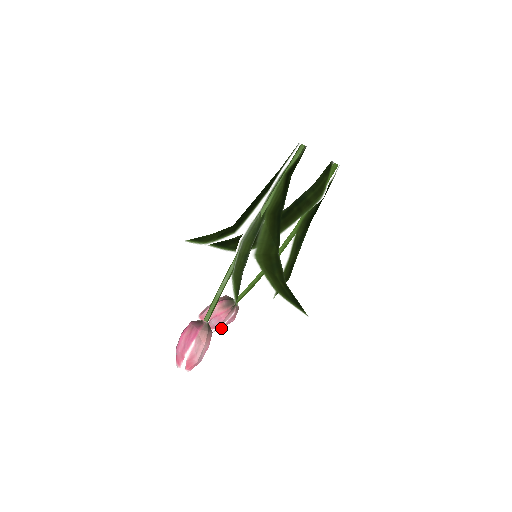
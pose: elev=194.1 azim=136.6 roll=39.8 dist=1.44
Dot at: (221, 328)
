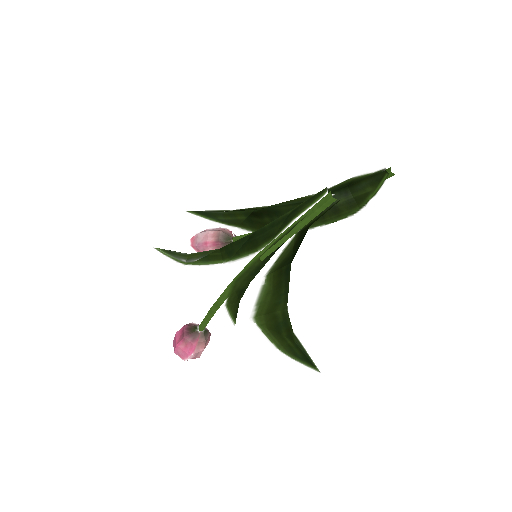
Dot at: occluded
